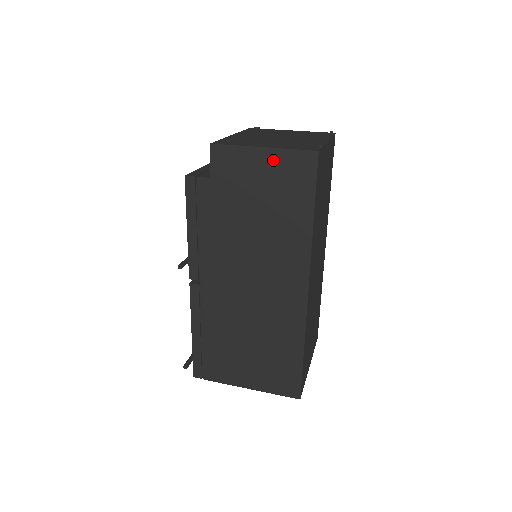
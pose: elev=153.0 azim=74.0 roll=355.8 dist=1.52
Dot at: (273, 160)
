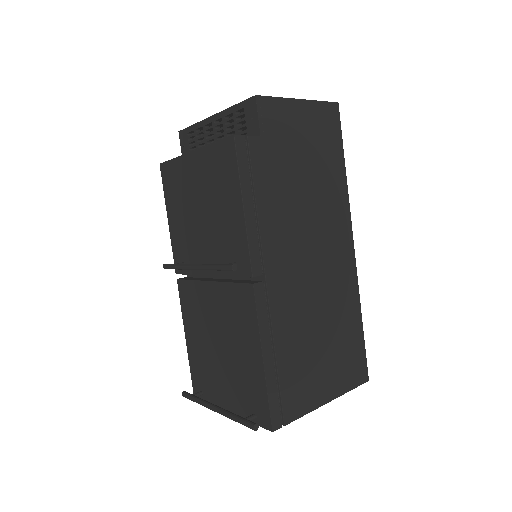
Dot at: (310, 112)
